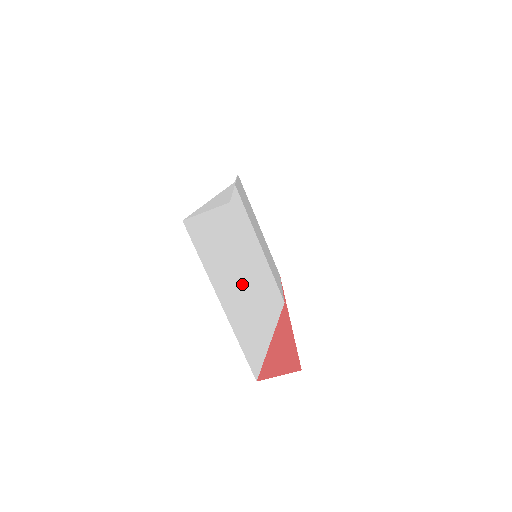
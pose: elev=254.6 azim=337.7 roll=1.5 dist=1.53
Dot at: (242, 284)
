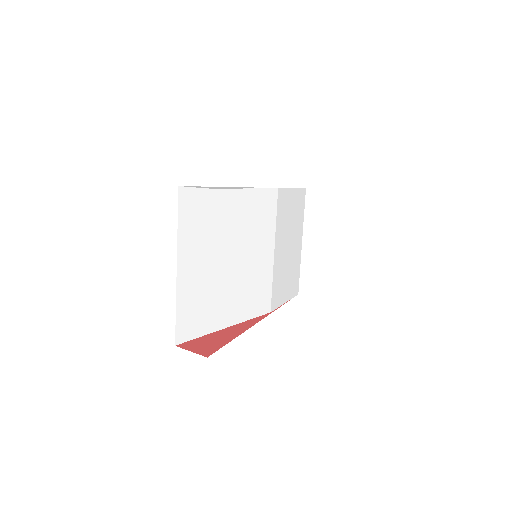
Dot at: (220, 268)
